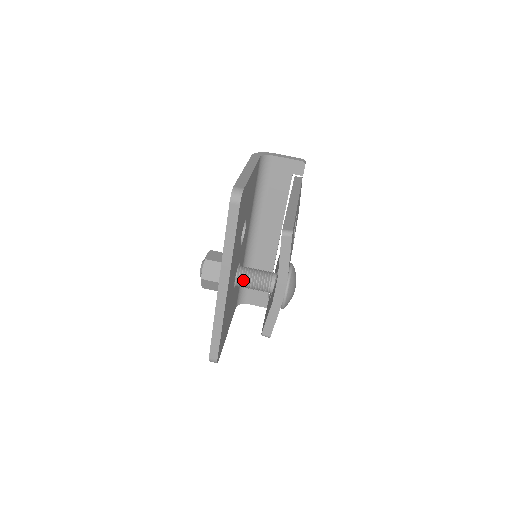
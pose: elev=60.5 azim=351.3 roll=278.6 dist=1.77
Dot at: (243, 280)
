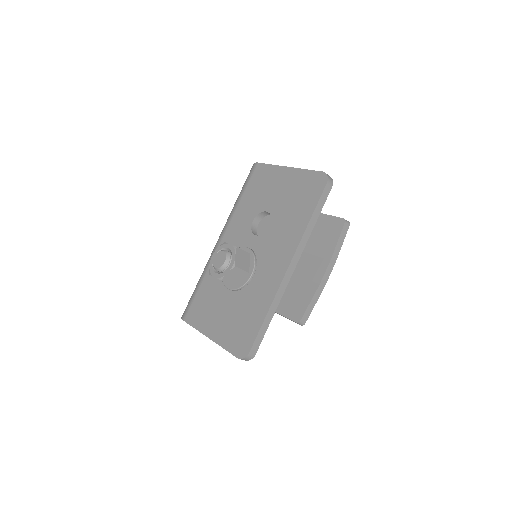
Dot at: occluded
